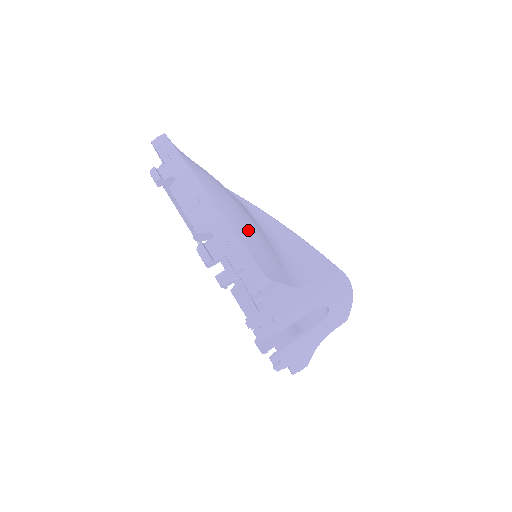
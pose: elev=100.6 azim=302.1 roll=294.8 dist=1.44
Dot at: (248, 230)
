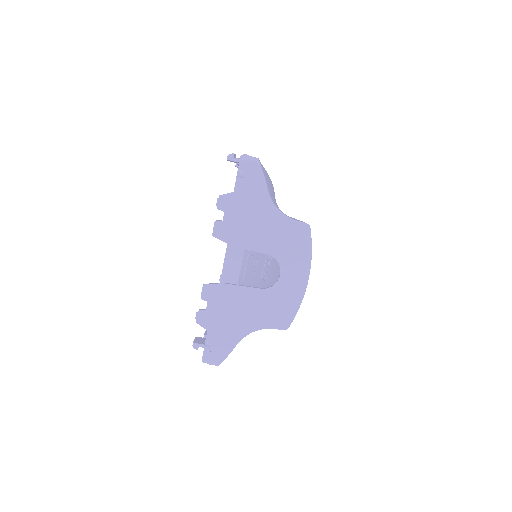
Dot at: (268, 175)
